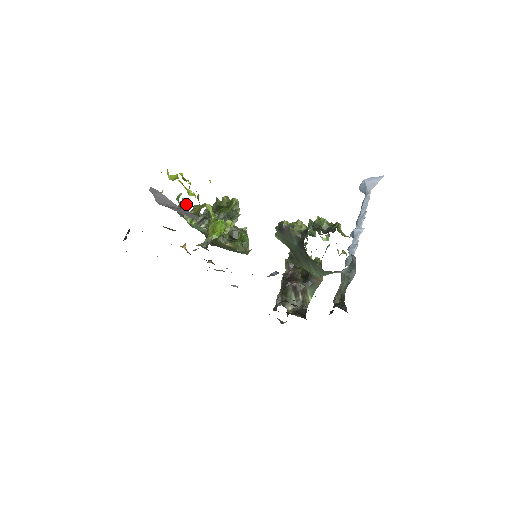
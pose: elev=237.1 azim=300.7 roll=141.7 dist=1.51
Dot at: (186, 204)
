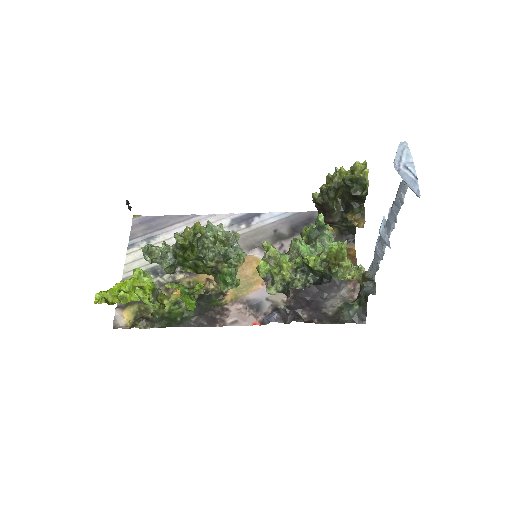
Dot at: occluded
